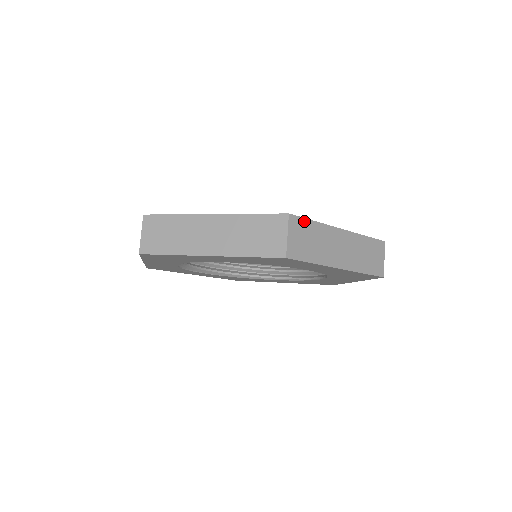
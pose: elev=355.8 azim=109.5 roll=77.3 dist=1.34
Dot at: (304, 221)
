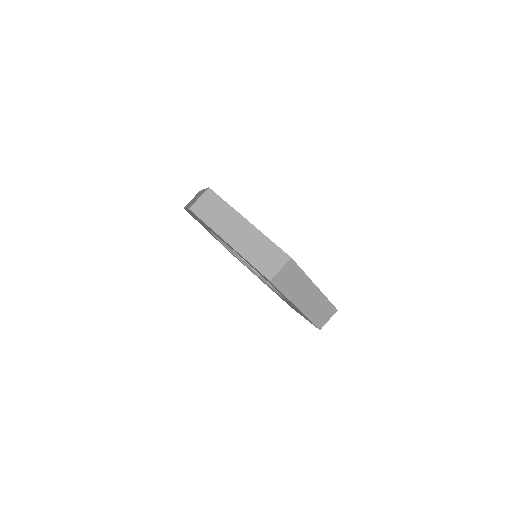
Dot at: (218, 198)
